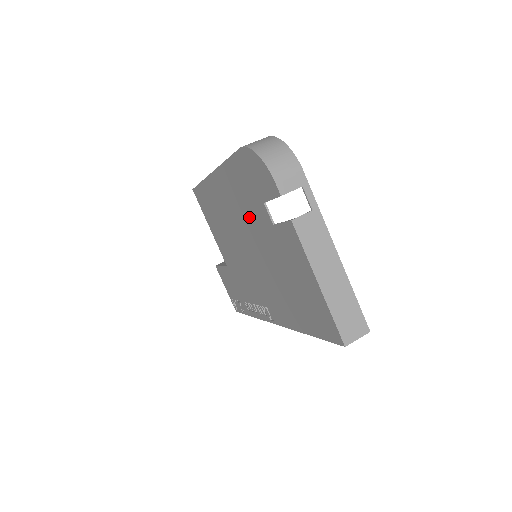
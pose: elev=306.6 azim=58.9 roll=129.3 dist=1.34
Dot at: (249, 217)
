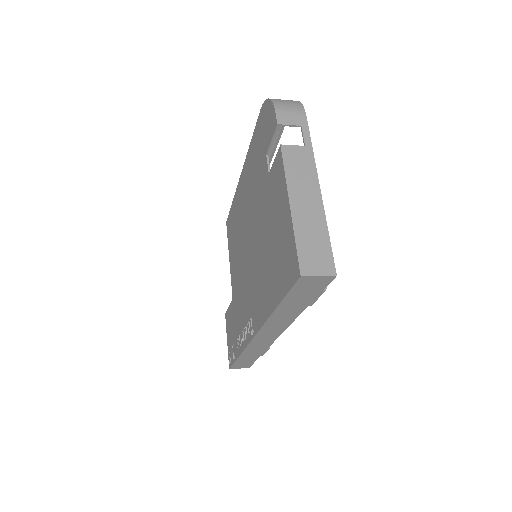
Dot at: (255, 192)
